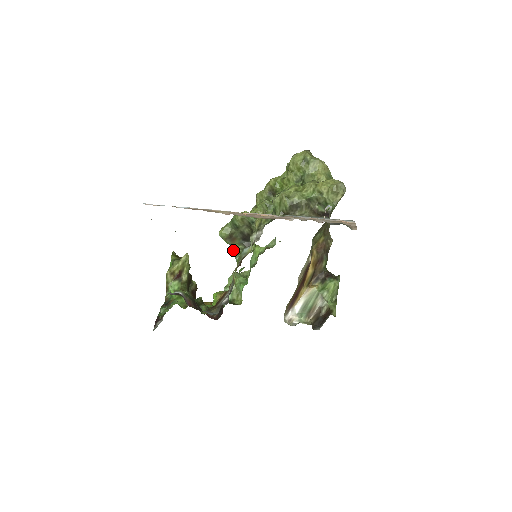
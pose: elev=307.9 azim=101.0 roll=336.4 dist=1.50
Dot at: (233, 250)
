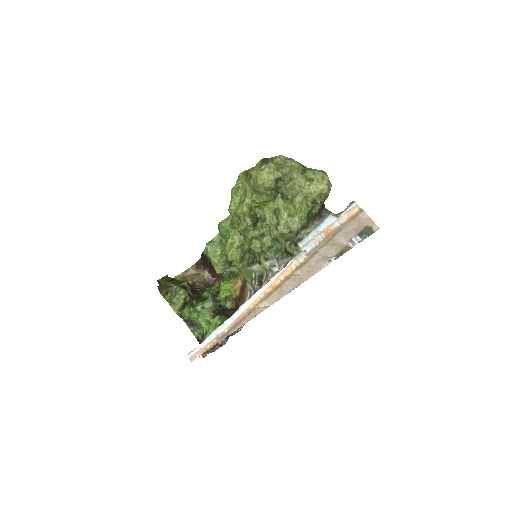
Dot at: occluded
